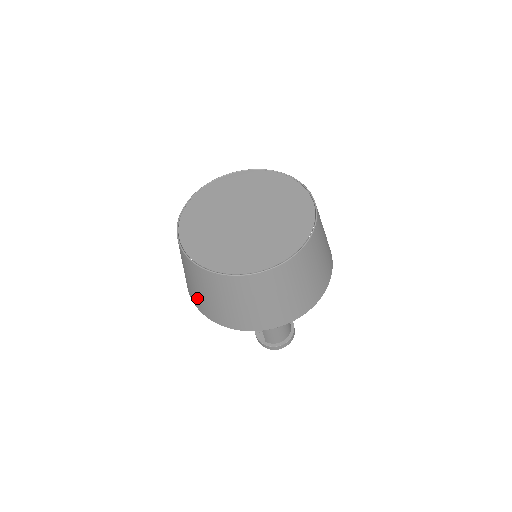
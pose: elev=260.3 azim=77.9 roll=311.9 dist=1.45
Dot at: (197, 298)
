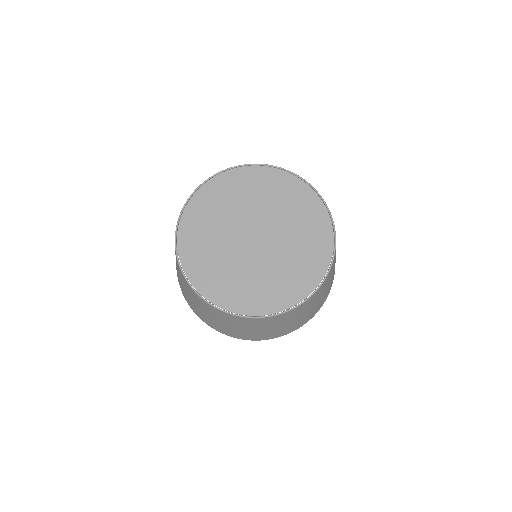
Dot at: occluded
